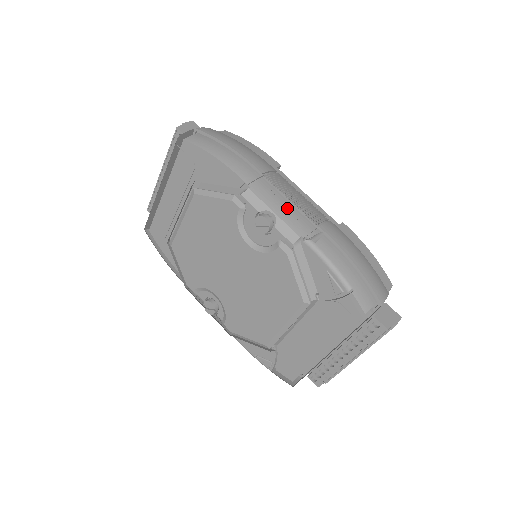
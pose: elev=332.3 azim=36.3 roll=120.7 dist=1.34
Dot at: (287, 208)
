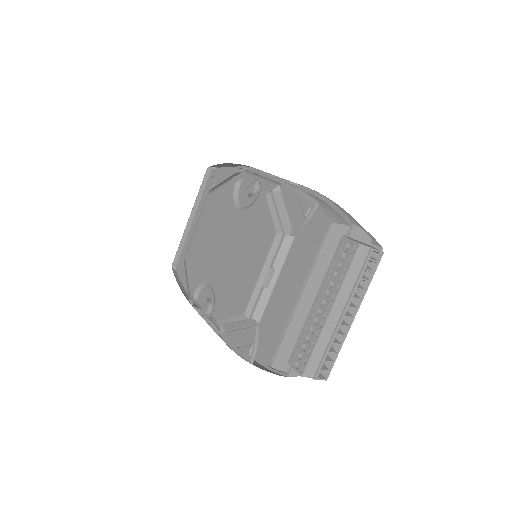
Dot at: occluded
